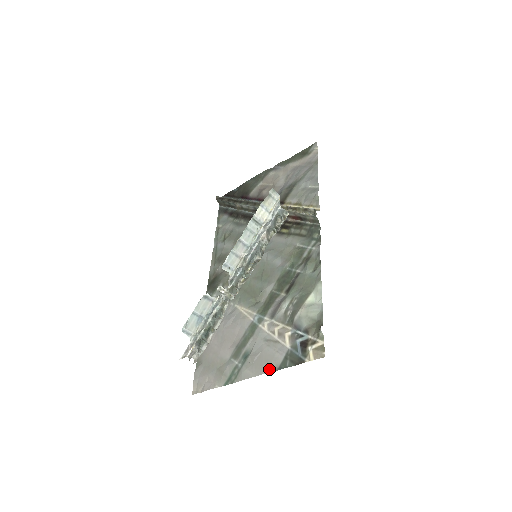
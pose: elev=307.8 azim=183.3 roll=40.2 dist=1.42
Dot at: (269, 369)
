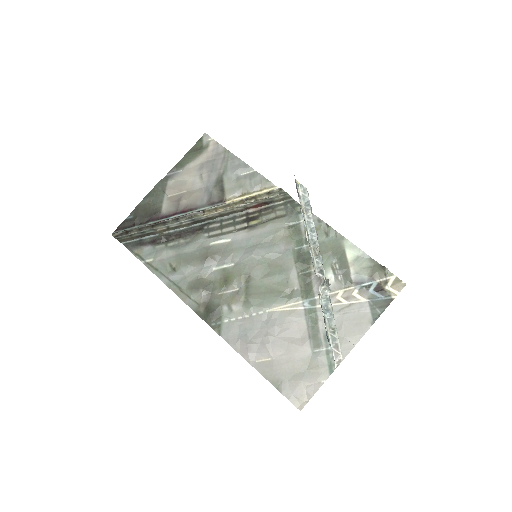
Dot at: (366, 327)
